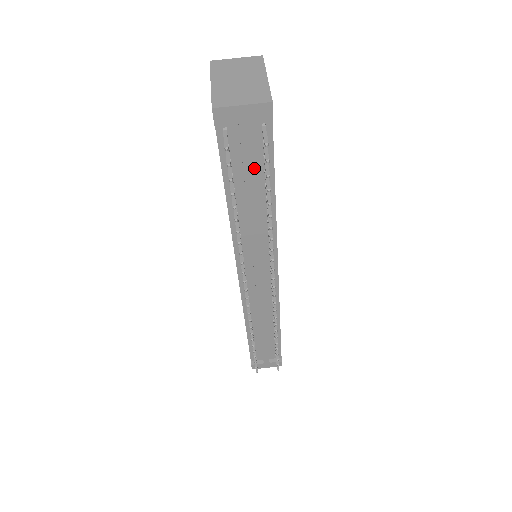
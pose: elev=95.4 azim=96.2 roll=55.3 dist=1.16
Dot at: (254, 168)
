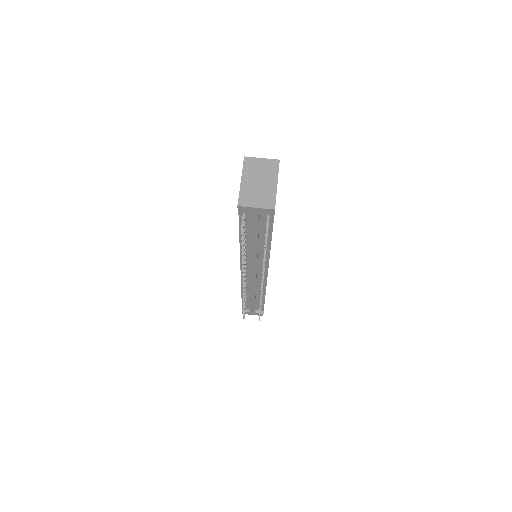
Dot at: (260, 229)
